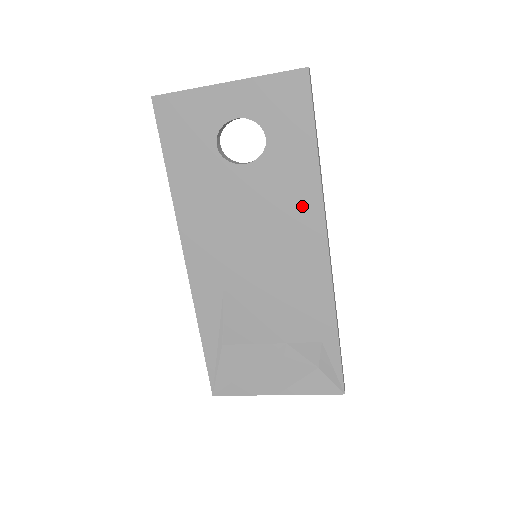
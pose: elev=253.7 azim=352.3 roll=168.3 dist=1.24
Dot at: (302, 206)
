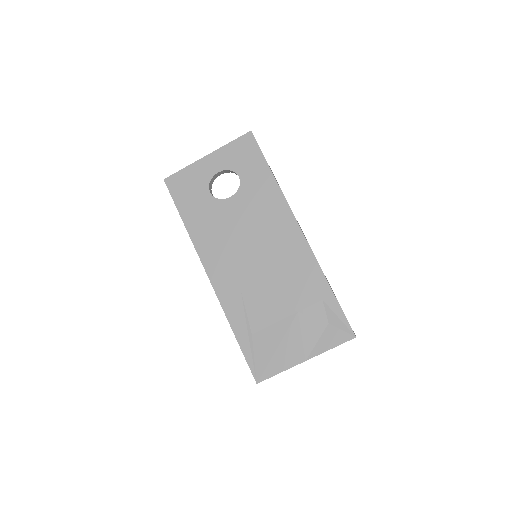
Dot at: (274, 209)
